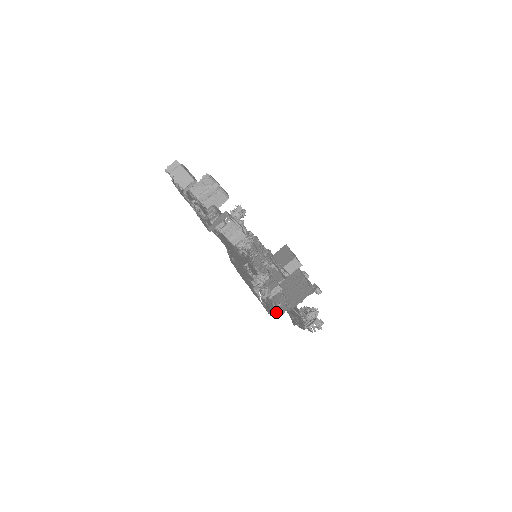
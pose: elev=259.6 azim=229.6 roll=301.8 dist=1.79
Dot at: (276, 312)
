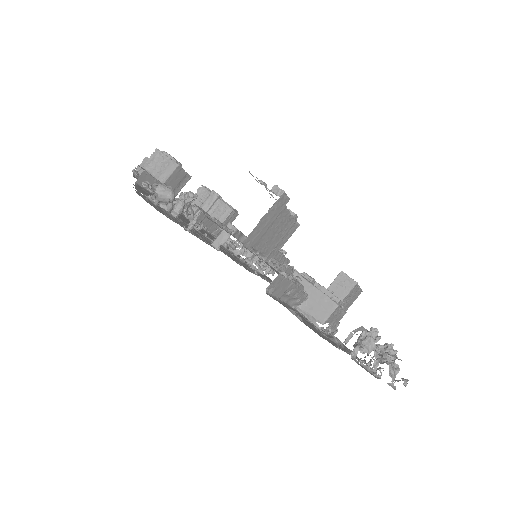
Dot at: occluded
